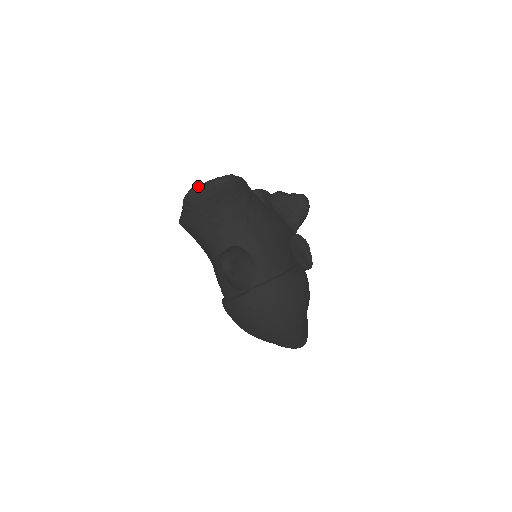
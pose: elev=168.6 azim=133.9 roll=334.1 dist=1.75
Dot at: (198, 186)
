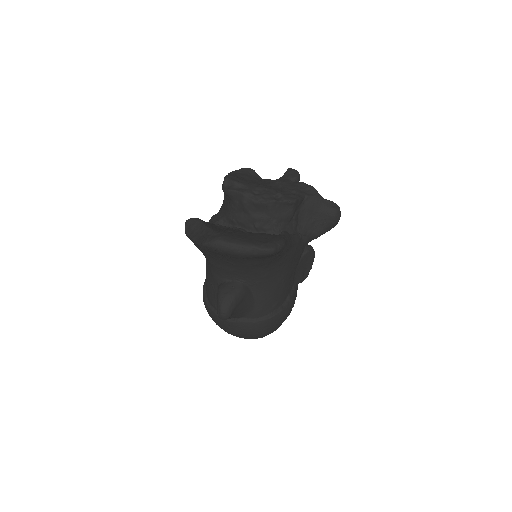
Dot at: (227, 245)
